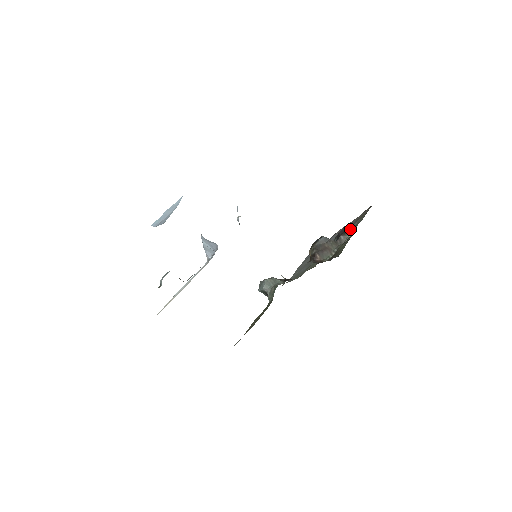
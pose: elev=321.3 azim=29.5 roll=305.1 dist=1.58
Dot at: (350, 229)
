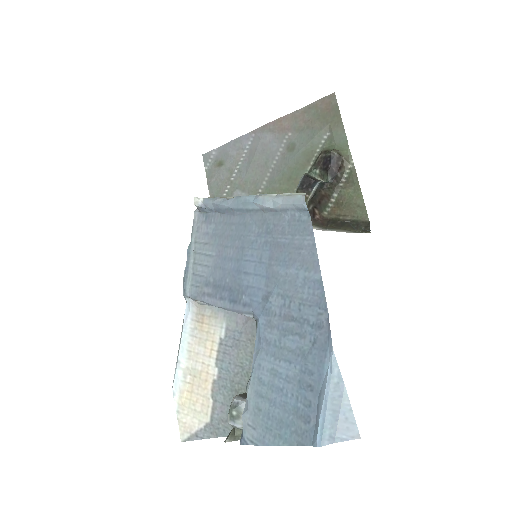
Dot at: (345, 158)
